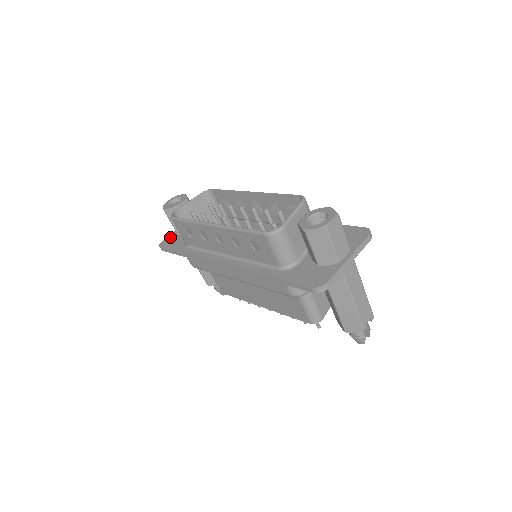
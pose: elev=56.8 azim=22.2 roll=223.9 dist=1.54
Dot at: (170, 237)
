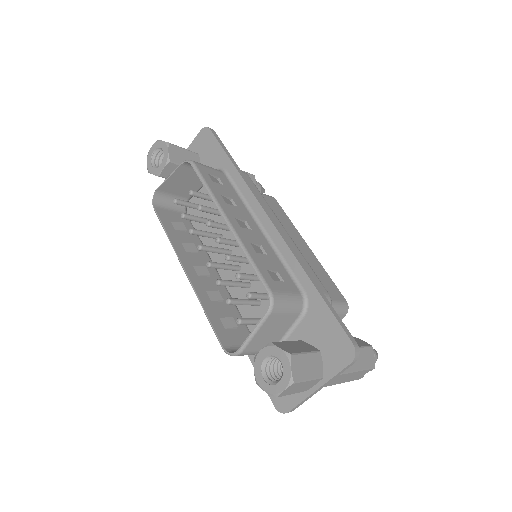
Dot at: occluded
